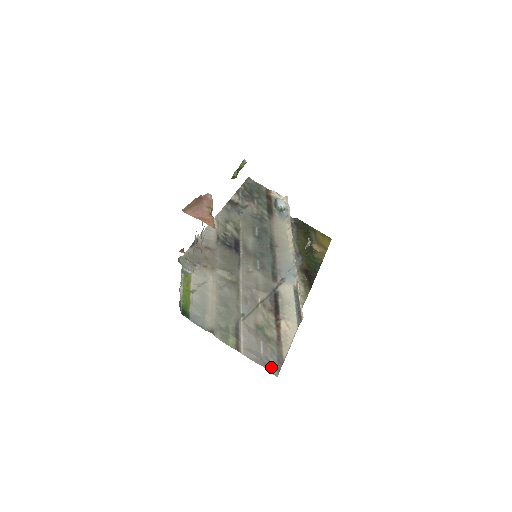
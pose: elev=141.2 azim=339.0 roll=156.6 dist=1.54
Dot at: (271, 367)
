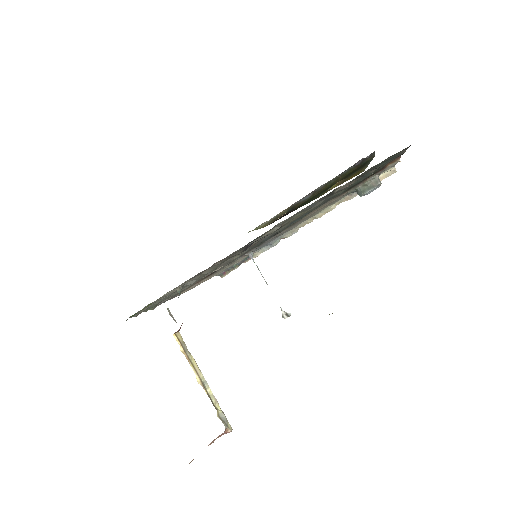
Dot at: occluded
